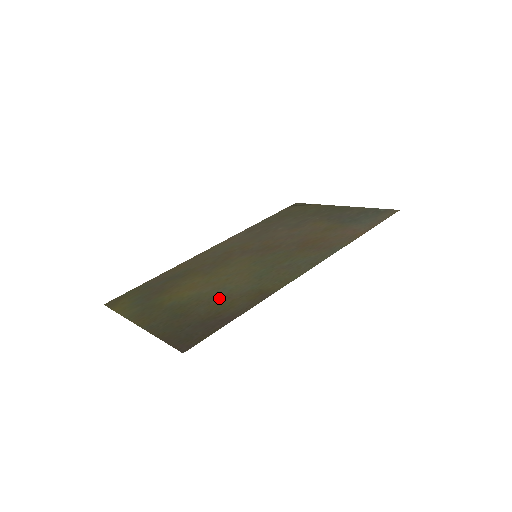
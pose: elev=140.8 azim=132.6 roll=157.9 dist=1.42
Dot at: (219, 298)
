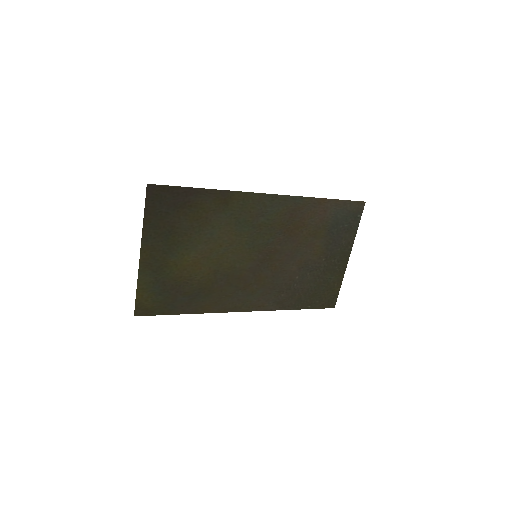
Dot at: (201, 225)
